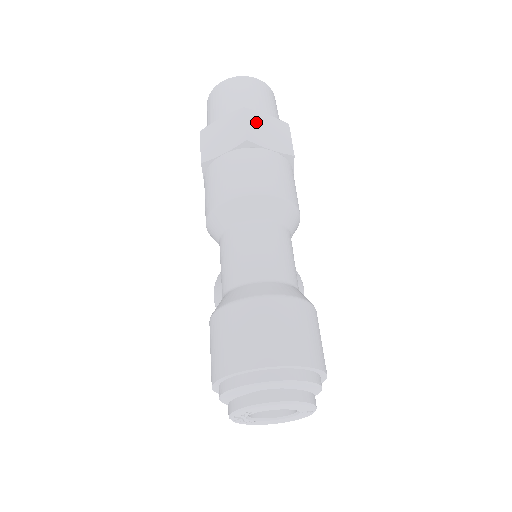
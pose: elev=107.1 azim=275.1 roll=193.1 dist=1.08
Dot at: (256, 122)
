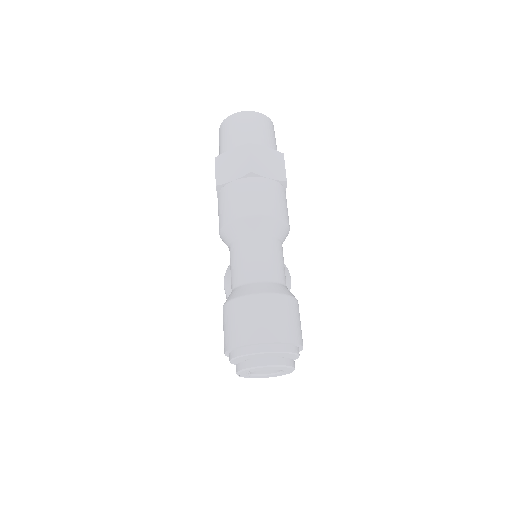
Dot at: (258, 155)
